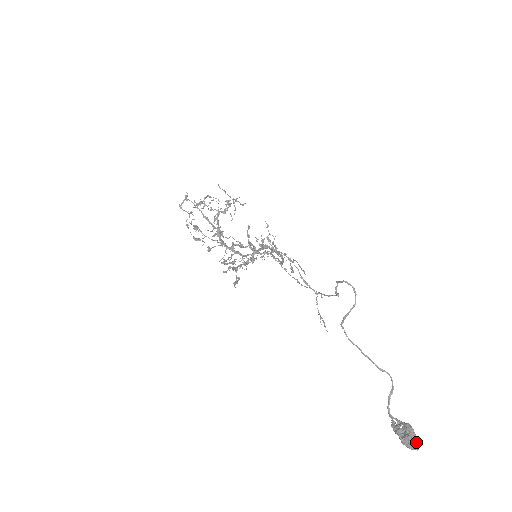
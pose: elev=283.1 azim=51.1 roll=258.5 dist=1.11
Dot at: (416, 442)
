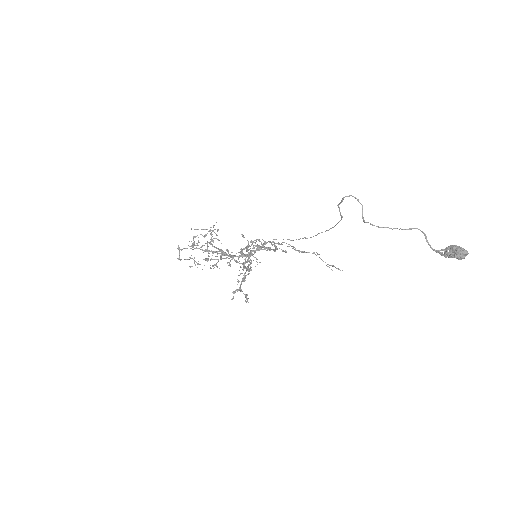
Dot at: (464, 249)
